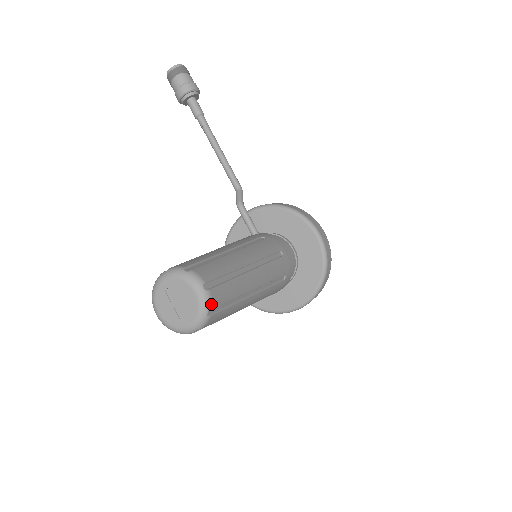
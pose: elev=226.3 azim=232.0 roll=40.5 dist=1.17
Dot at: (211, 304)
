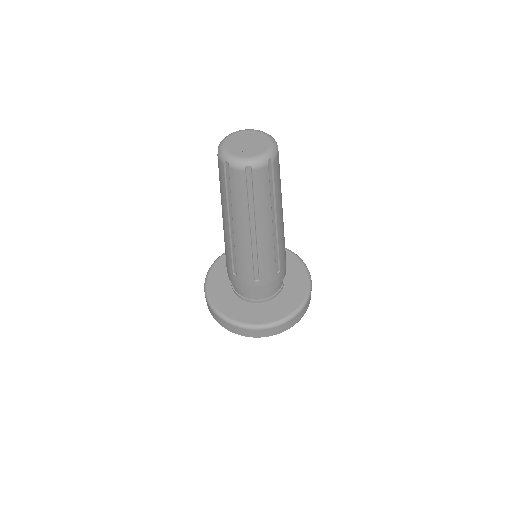
Dot at: (275, 157)
